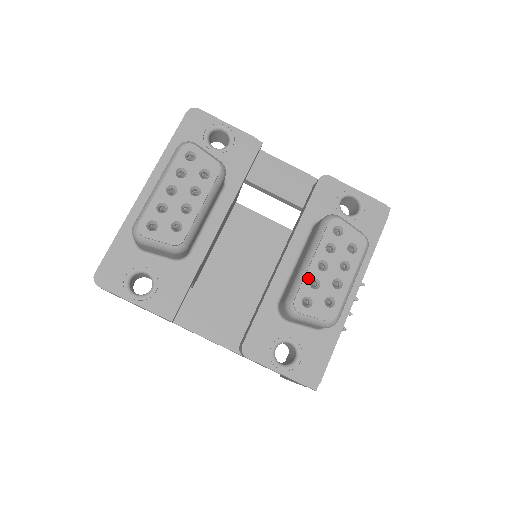
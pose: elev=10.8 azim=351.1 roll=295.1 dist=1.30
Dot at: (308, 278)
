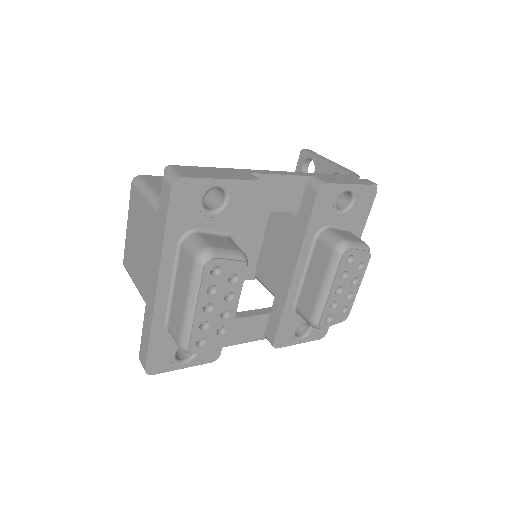
Dot at: (329, 304)
